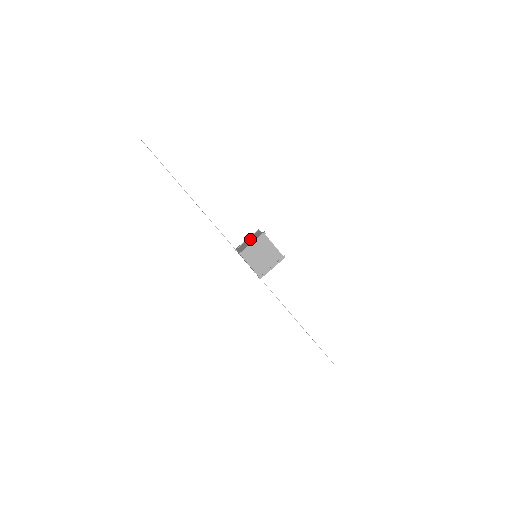
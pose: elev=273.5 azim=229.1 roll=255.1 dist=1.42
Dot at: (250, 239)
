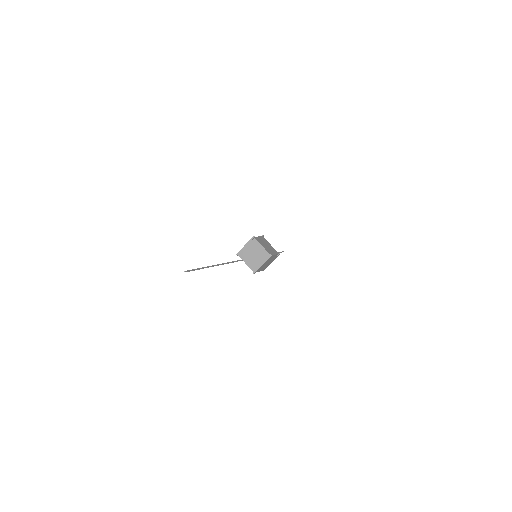
Dot at: (253, 251)
